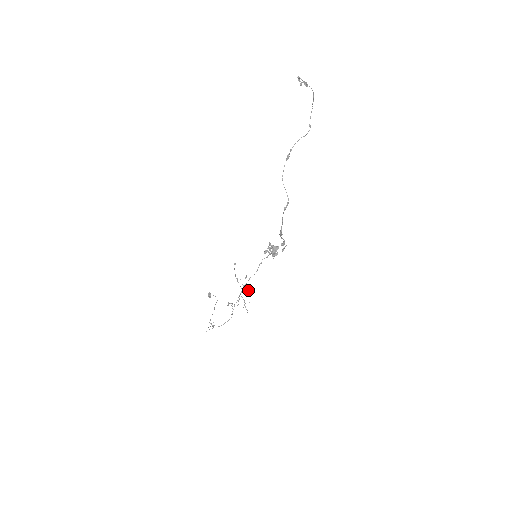
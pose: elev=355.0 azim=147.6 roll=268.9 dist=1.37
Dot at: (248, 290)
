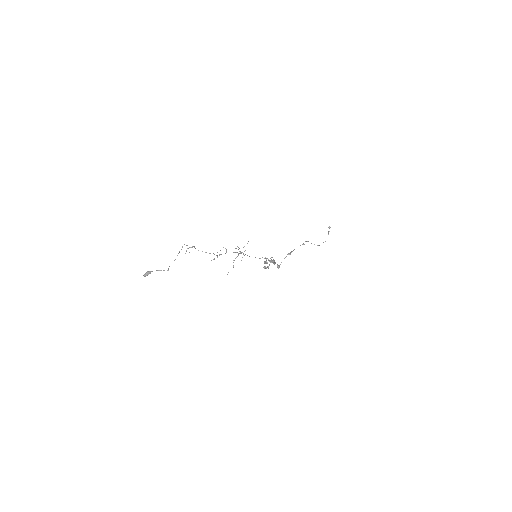
Dot at: occluded
